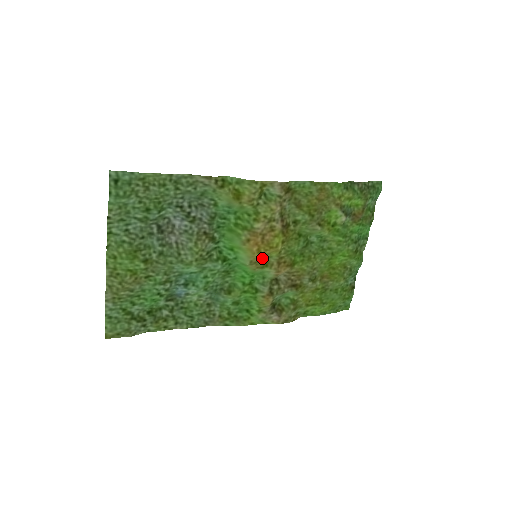
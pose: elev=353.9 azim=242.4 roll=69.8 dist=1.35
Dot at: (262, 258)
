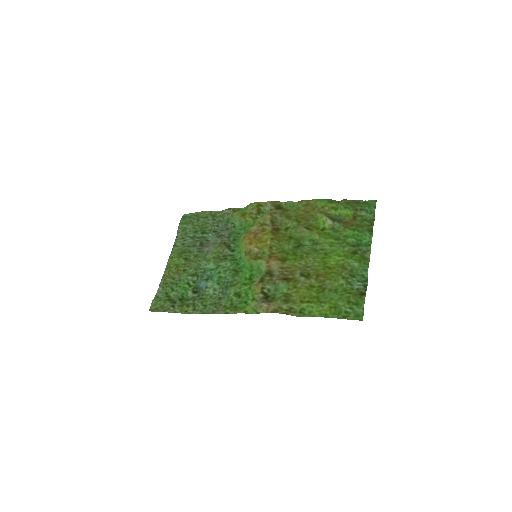
Dot at: (255, 251)
